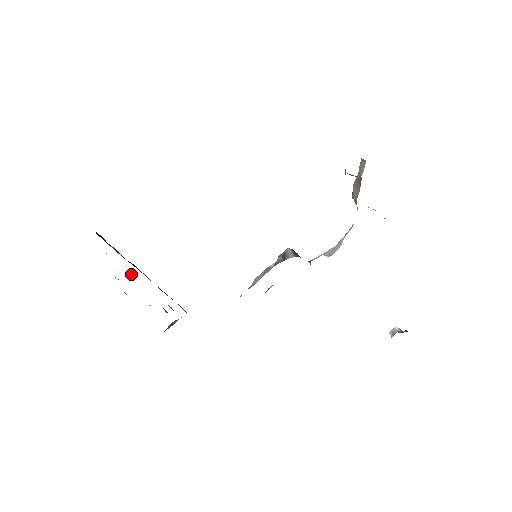
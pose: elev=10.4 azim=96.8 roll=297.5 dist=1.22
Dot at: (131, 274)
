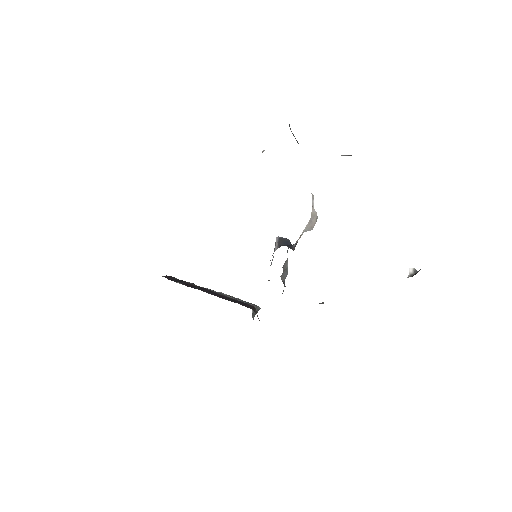
Dot at: occluded
